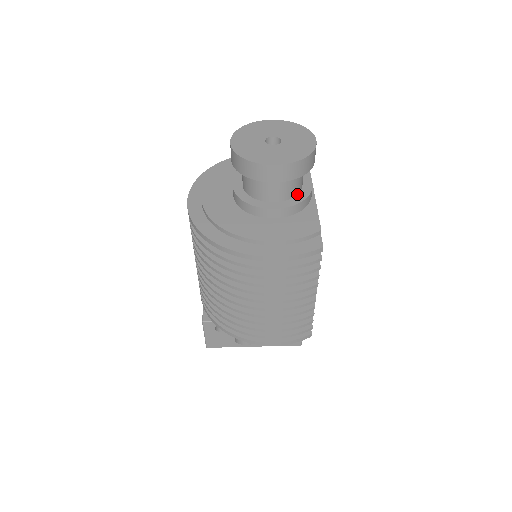
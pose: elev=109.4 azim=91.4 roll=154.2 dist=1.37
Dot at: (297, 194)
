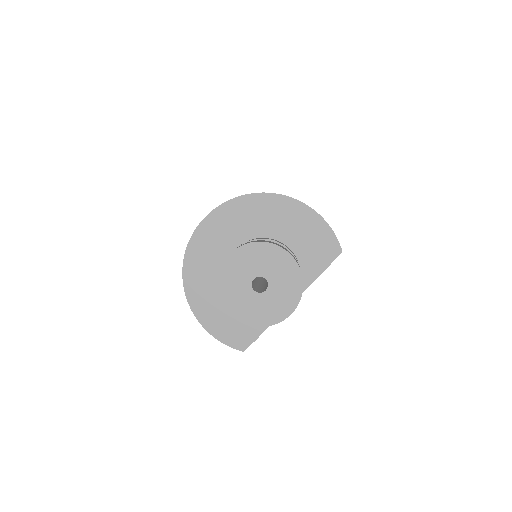
Dot at: occluded
